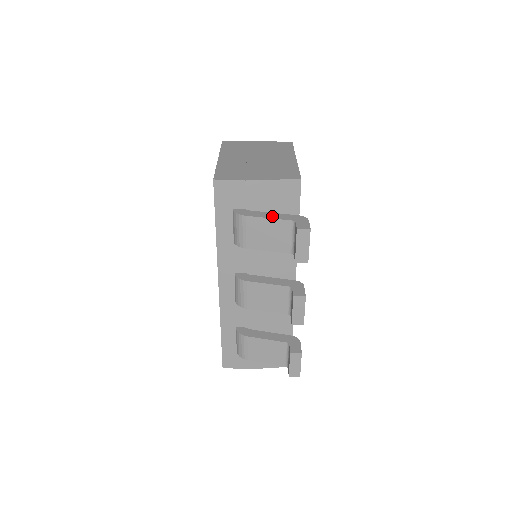
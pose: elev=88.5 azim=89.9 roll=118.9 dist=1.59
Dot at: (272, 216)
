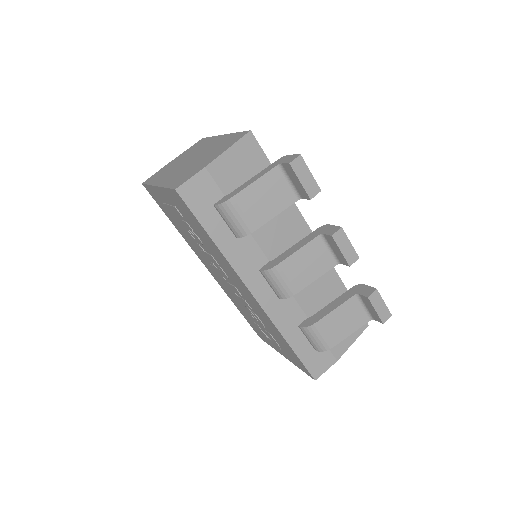
Dot at: (255, 178)
